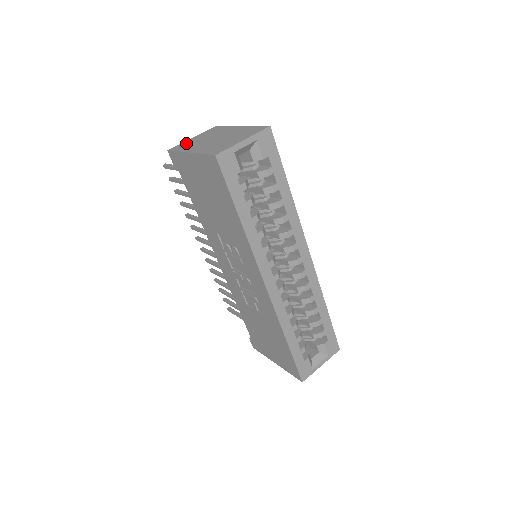
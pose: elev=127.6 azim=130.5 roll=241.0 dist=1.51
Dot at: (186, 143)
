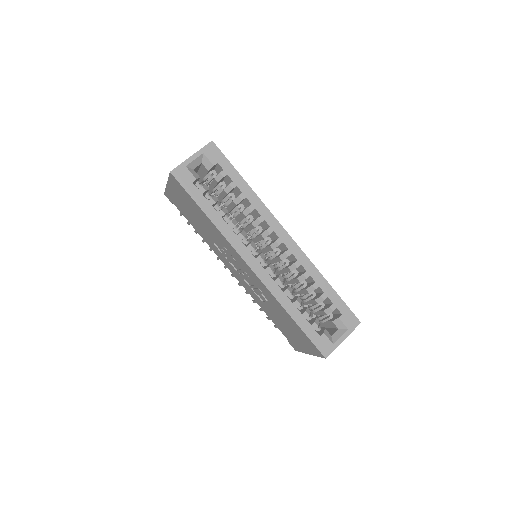
Dot at: occluded
